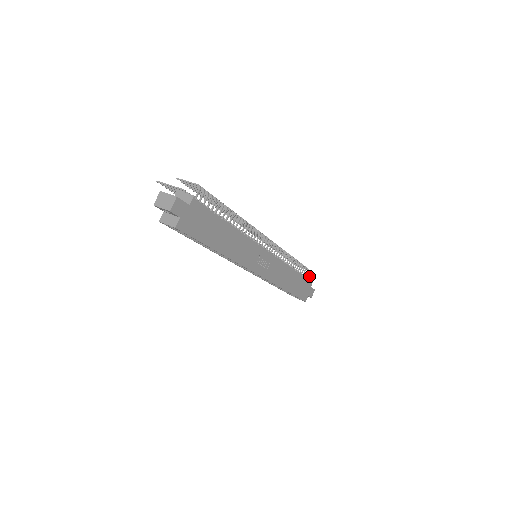
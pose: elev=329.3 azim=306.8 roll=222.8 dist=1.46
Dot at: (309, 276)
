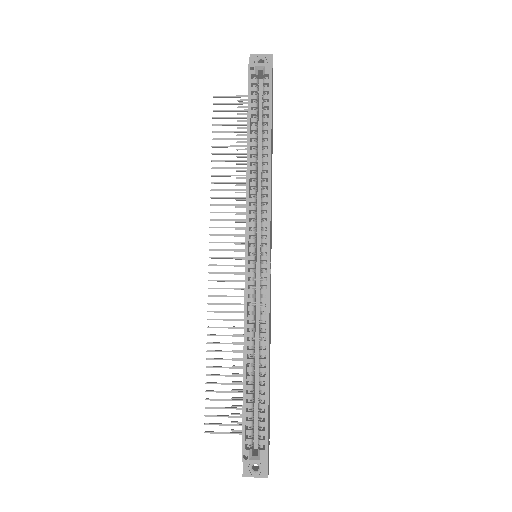
Dot at: occluded
